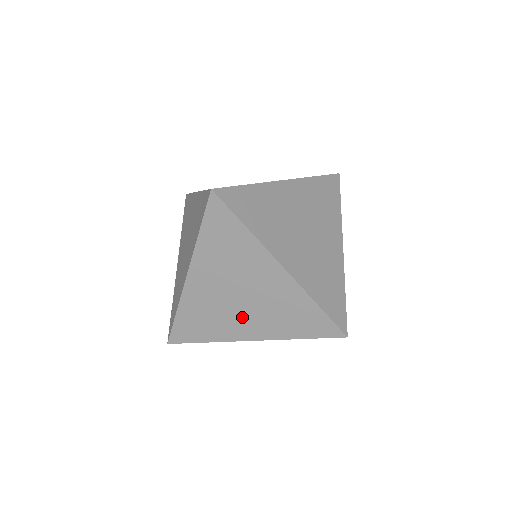
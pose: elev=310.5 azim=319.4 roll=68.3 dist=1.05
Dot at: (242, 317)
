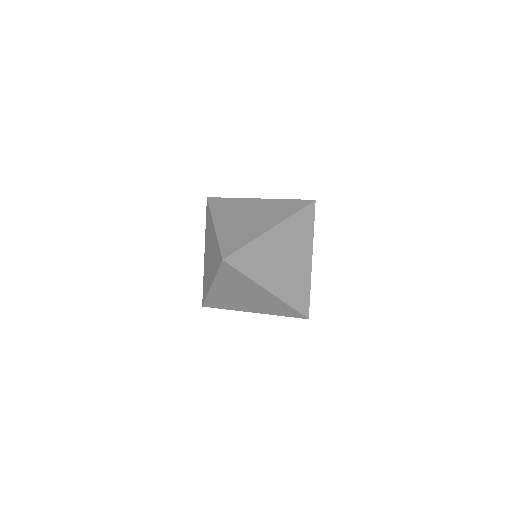
Dot at: (246, 304)
